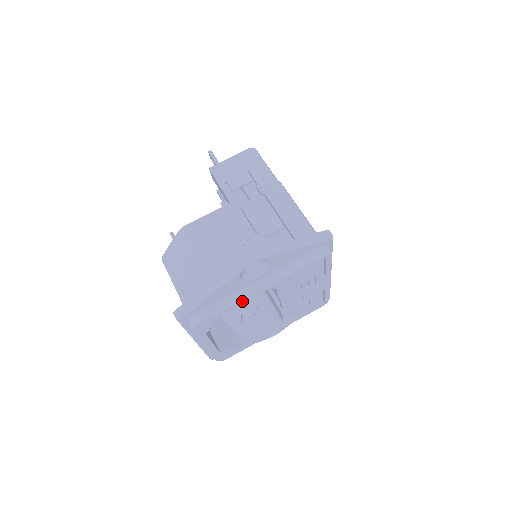
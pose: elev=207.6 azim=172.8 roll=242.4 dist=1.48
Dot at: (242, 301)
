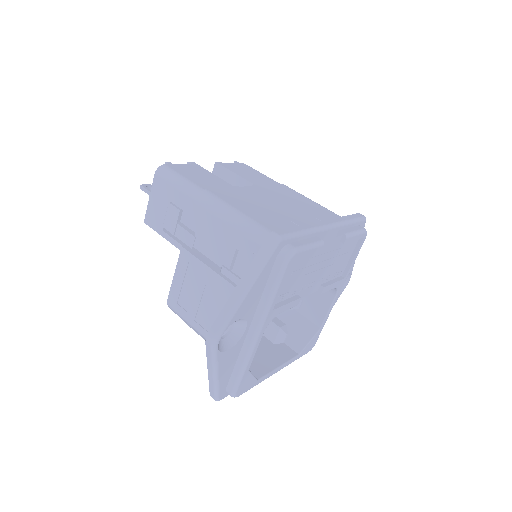
Dot at: (253, 354)
